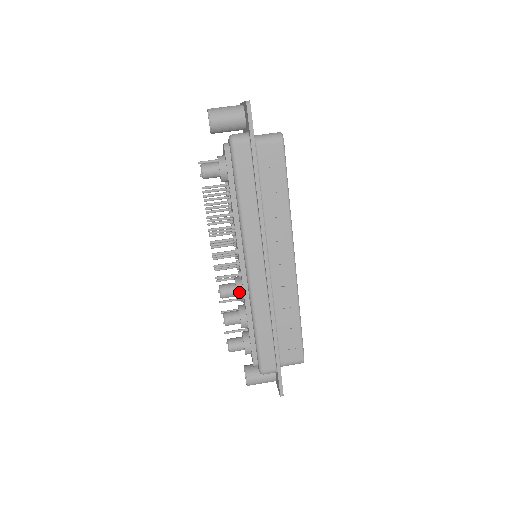
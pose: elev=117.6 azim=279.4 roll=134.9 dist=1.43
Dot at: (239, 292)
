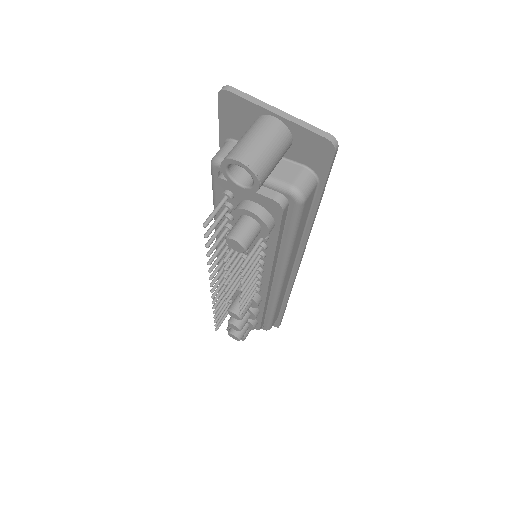
Dot at: (259, 303)
